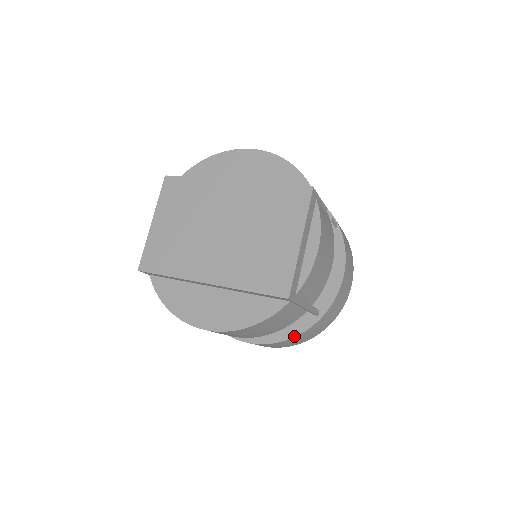
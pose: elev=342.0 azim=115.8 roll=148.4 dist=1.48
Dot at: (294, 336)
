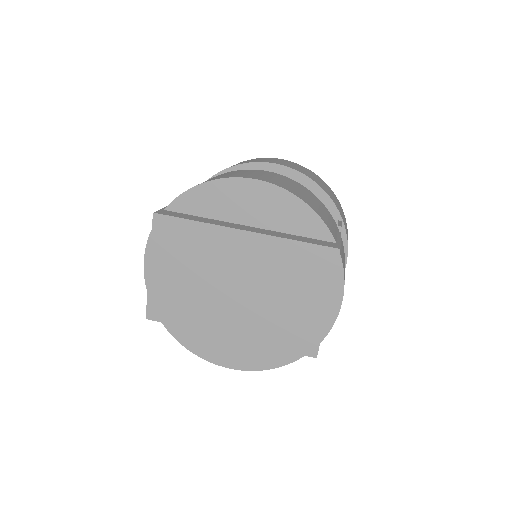
Dot at: occluded
